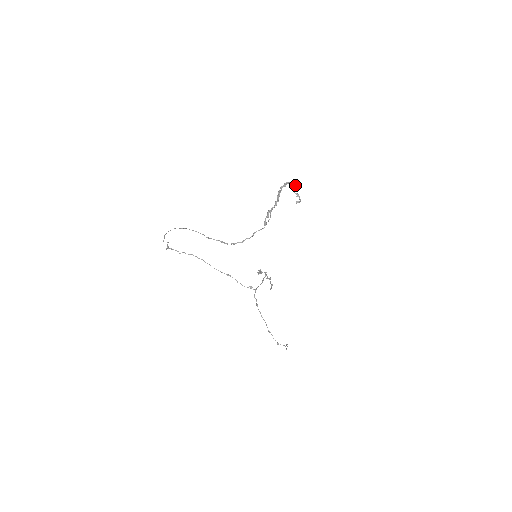
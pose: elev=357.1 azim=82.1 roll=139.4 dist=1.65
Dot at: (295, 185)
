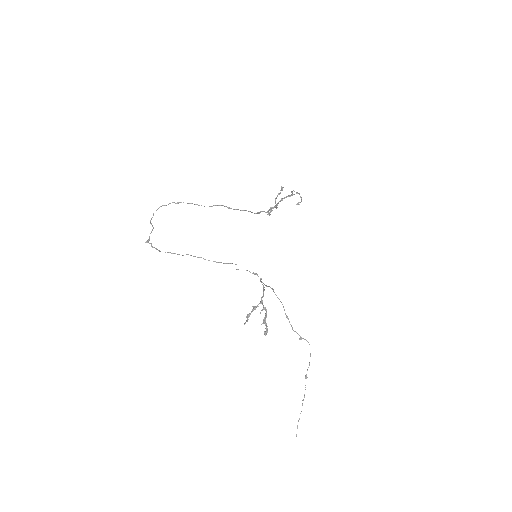
Dot at: (293, 194)
